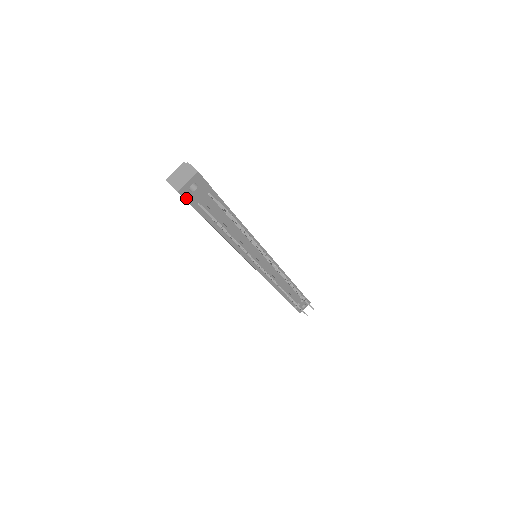
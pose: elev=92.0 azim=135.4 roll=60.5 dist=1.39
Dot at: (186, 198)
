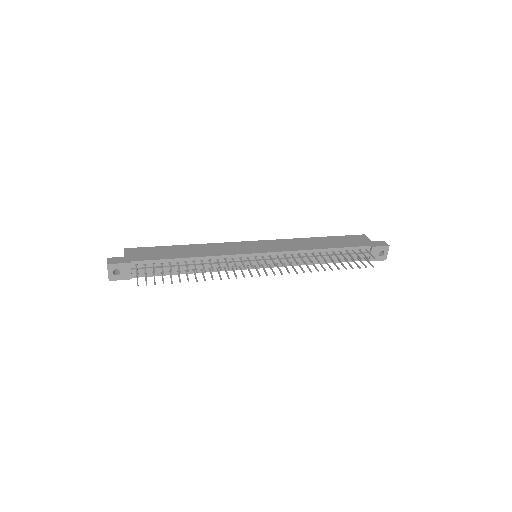
Dot at: (120, 279)
